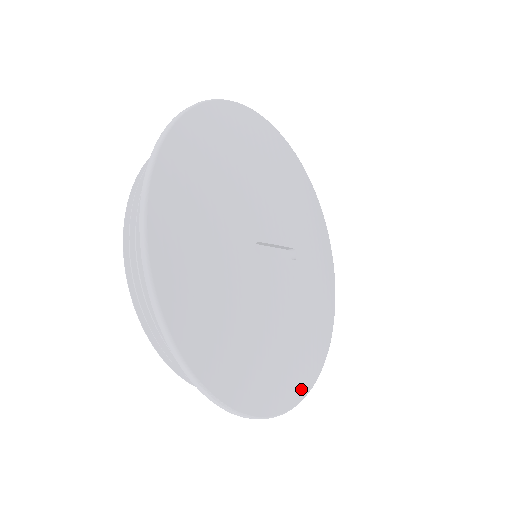
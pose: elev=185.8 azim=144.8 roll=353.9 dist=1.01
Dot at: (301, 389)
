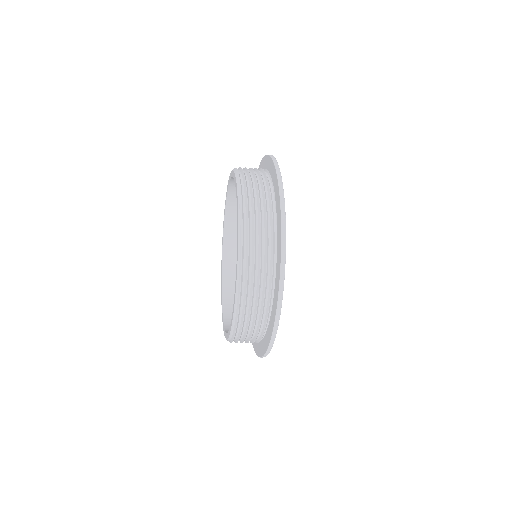
Dot at: occluded
